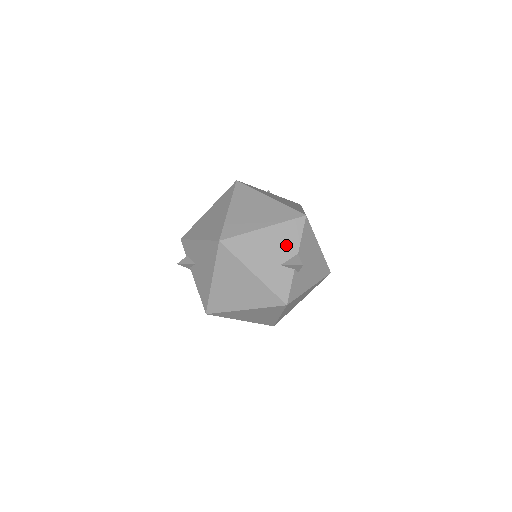
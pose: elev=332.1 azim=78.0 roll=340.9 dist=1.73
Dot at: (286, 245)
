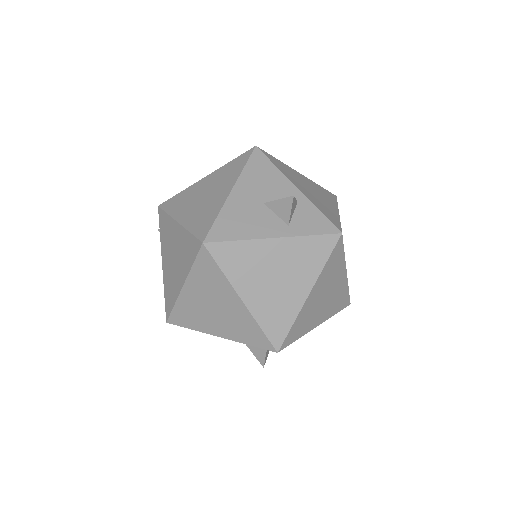
Dot at: occluded
